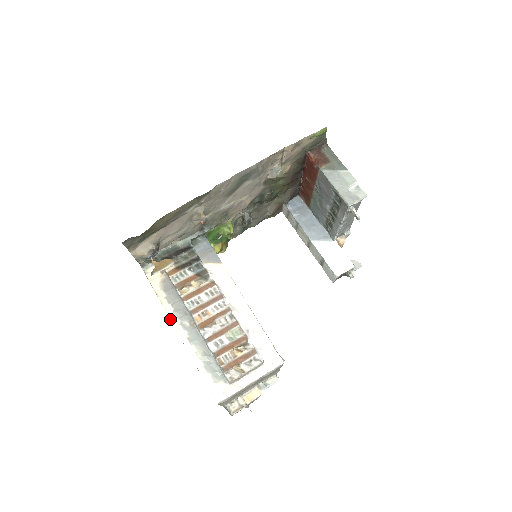
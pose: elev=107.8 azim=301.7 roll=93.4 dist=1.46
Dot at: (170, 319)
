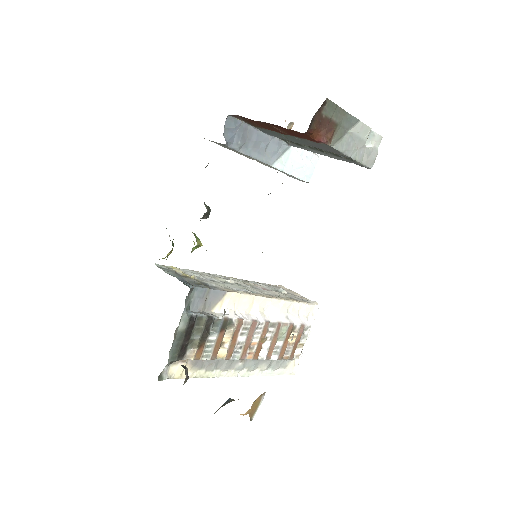
Dot at: occluded
